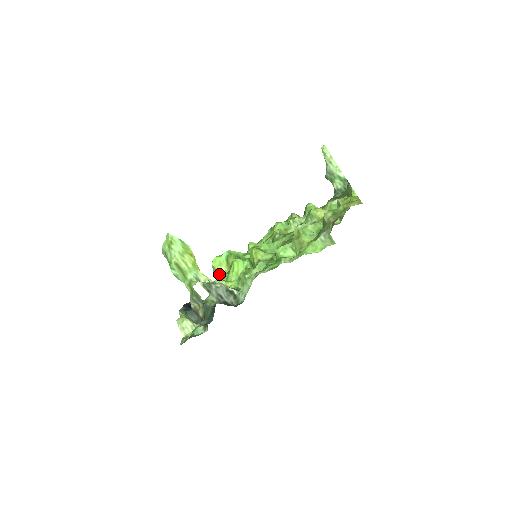
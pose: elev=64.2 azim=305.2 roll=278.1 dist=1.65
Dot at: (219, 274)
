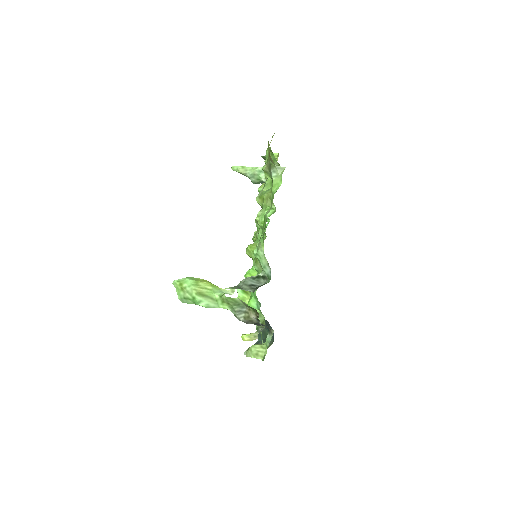
Dot at: occluded
